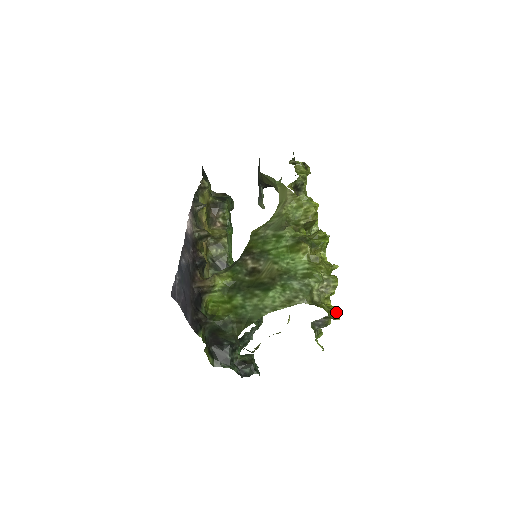
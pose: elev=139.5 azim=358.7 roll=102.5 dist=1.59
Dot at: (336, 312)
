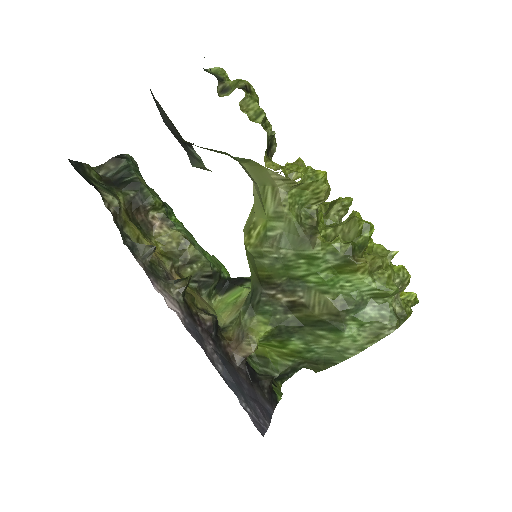
Dot at: (415, 299)
